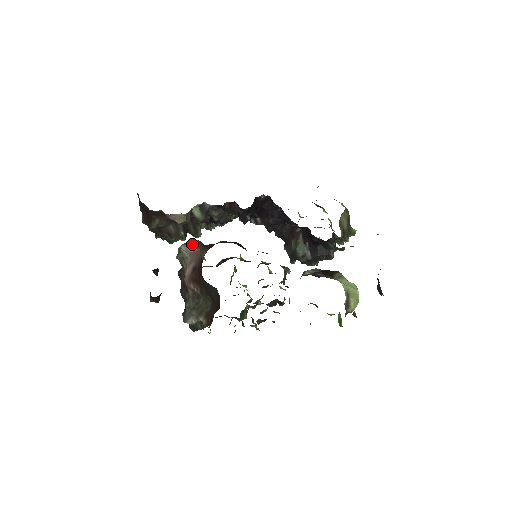
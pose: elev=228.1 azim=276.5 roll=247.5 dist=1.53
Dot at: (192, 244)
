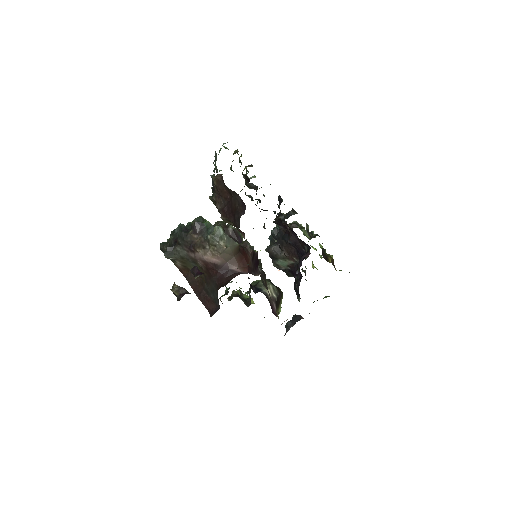
Dot at: (233, 247)
